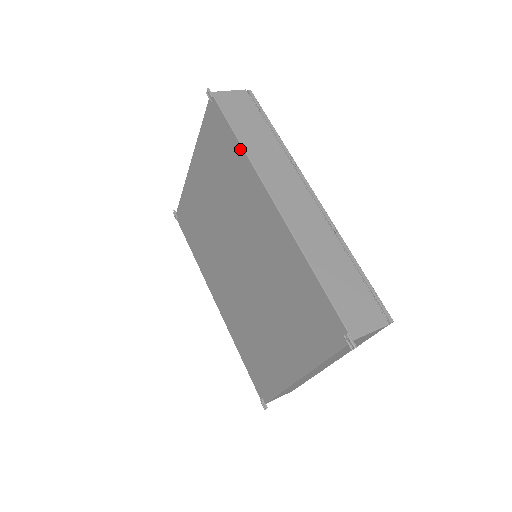
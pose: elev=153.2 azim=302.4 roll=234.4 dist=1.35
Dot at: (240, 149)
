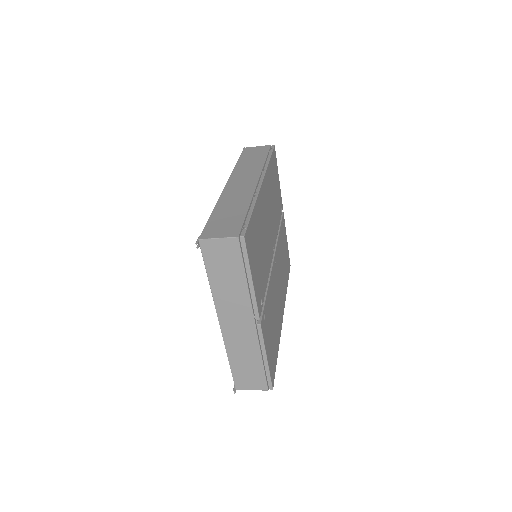
Dot at: occluded
